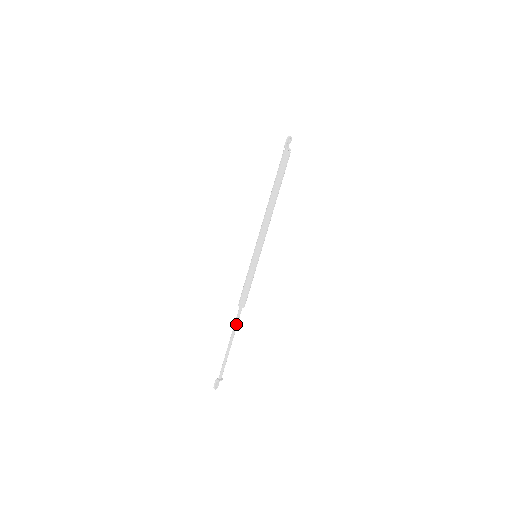
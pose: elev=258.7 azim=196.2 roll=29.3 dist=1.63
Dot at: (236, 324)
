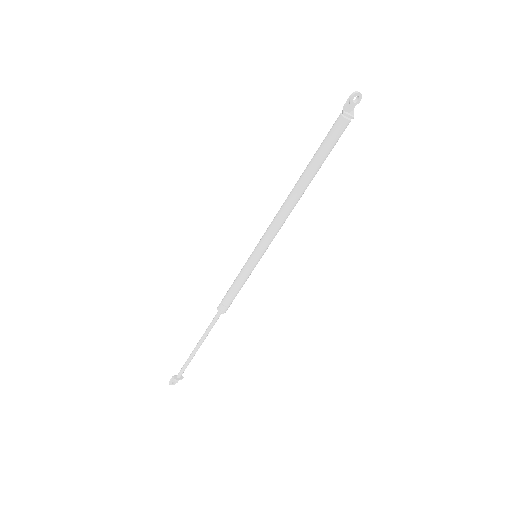
Dot at: (209, 328)
